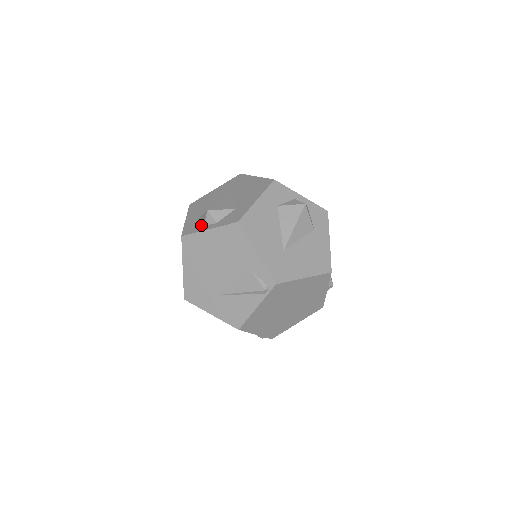
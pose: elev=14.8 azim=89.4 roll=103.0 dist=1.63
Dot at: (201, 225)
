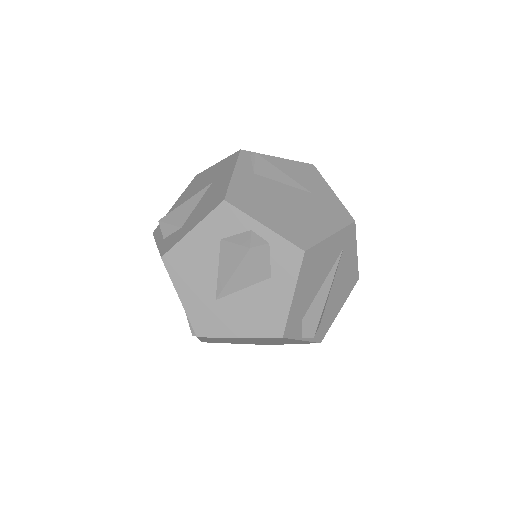
Dot at: occluded
